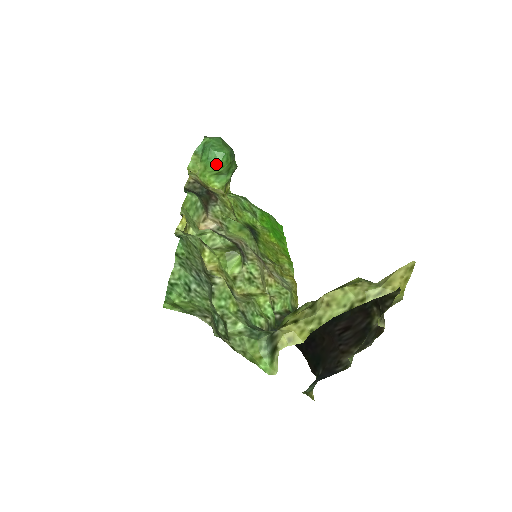
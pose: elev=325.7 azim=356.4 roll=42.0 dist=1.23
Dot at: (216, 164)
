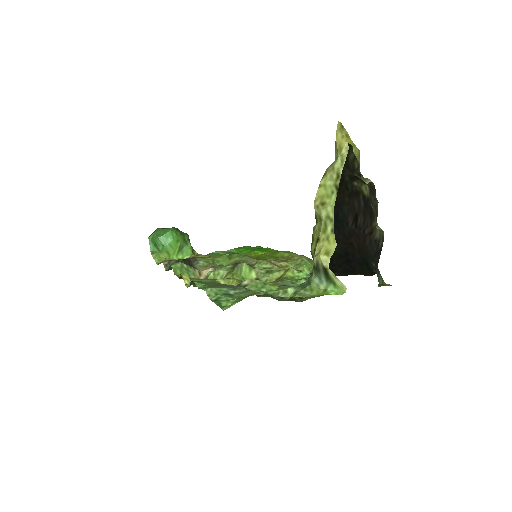
Dot at: (172, 243)
